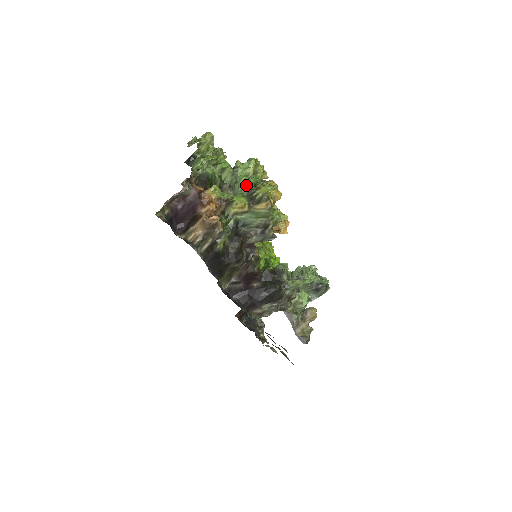
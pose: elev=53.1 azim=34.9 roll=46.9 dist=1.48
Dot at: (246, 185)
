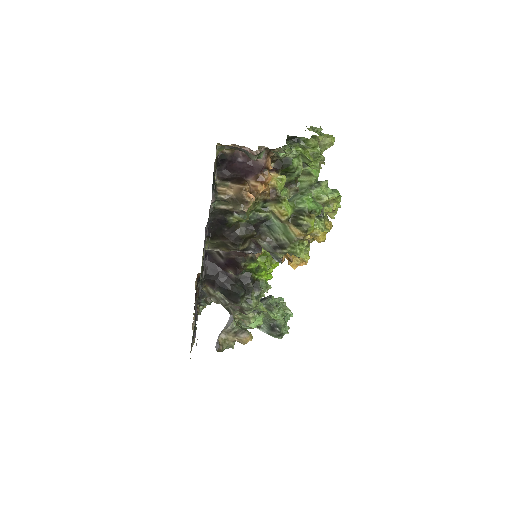
Dot at: (305, 204)
